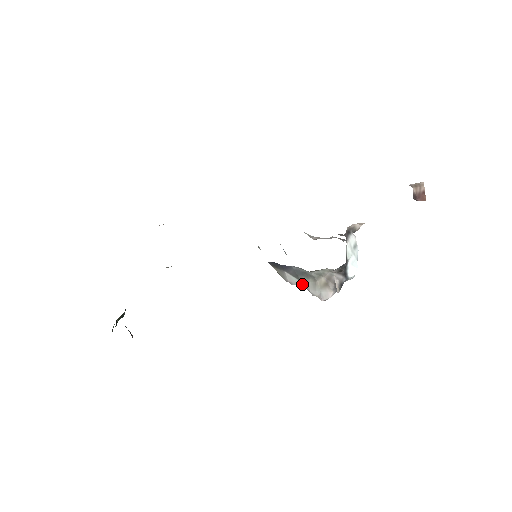
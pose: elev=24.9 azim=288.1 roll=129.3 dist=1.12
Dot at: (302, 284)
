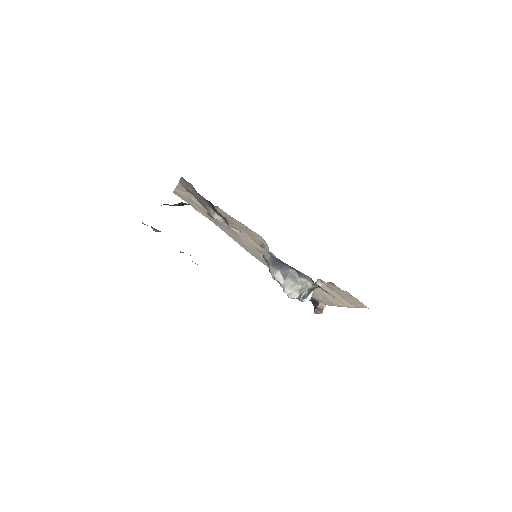
Dot at: (283, 282)
